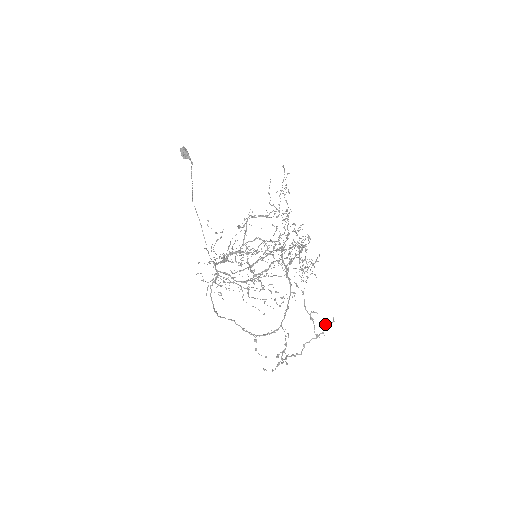
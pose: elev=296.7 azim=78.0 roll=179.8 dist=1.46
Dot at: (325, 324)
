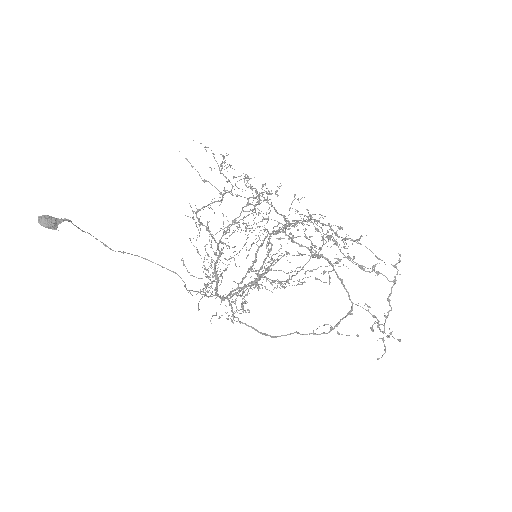
Dot at: (394, 266)
